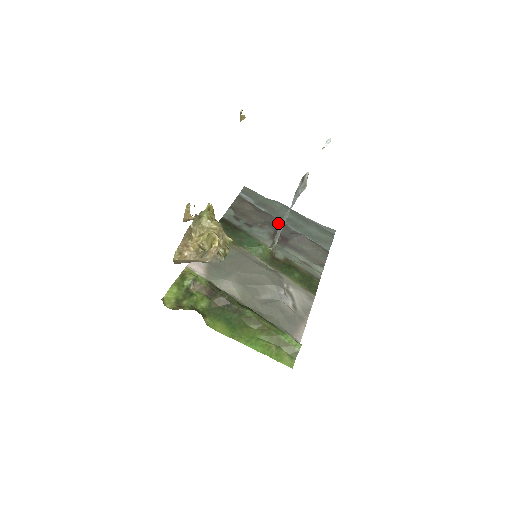
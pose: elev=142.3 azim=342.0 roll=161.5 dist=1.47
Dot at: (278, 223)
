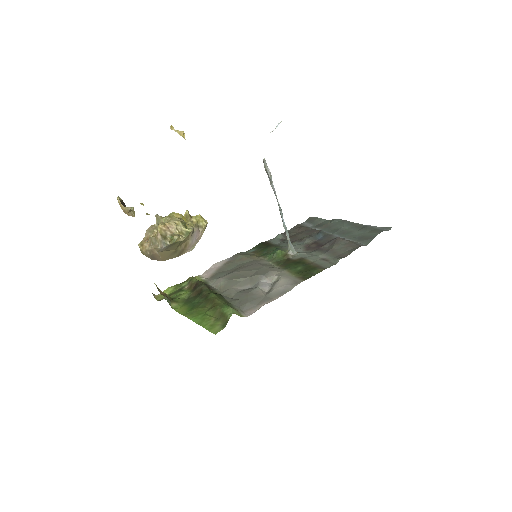
Dot at: (322, 235)
